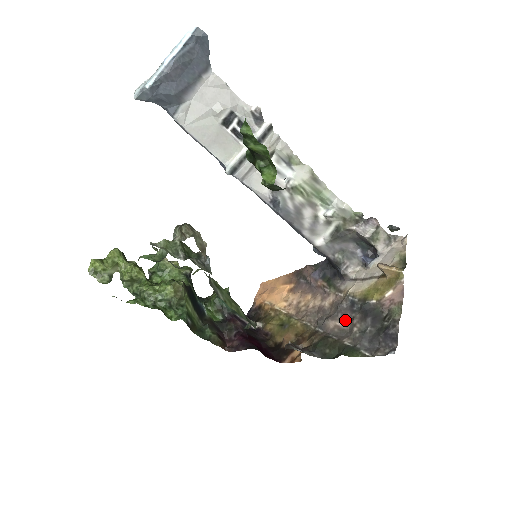
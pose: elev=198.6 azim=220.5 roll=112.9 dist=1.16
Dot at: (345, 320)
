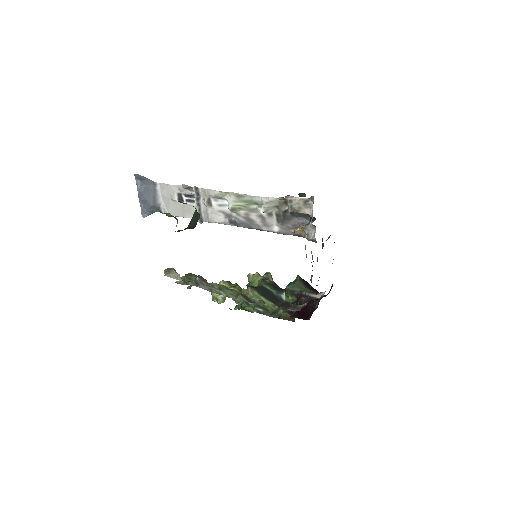
Dot at: occluded
